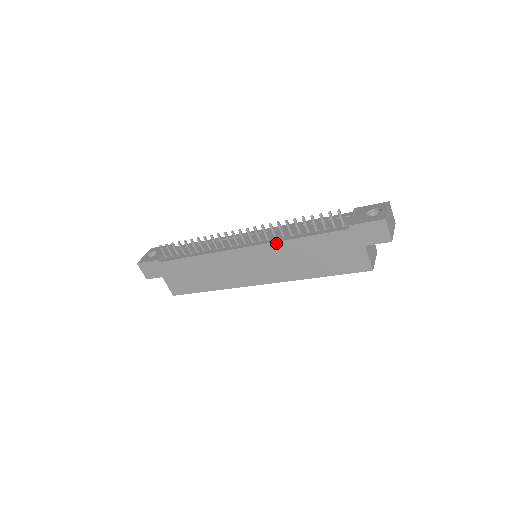
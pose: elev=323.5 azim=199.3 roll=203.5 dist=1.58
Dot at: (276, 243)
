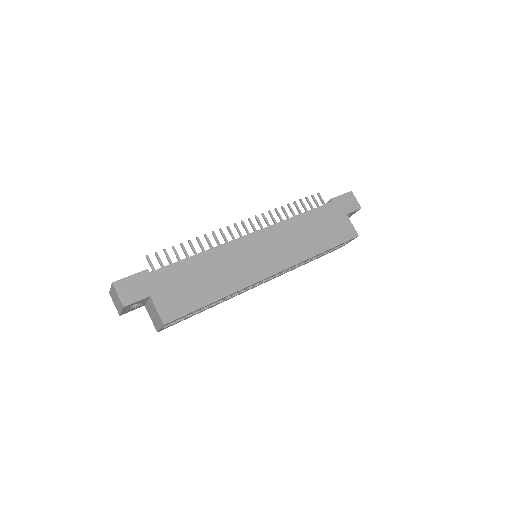
Dot at: (281, 223)
